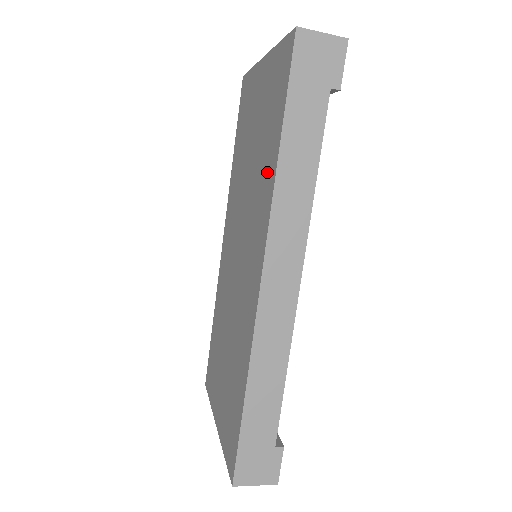
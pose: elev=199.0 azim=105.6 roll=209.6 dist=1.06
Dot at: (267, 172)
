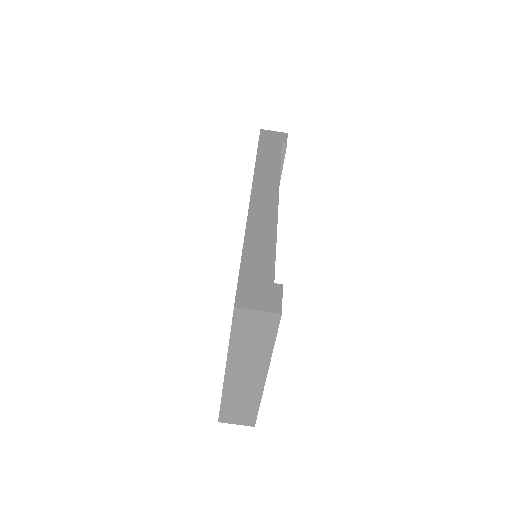
Dot at: occluded
